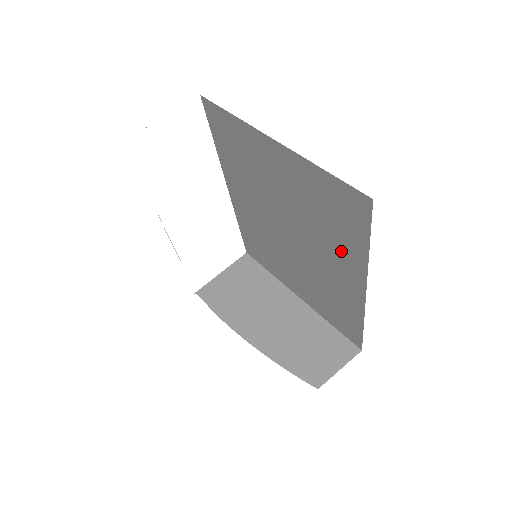
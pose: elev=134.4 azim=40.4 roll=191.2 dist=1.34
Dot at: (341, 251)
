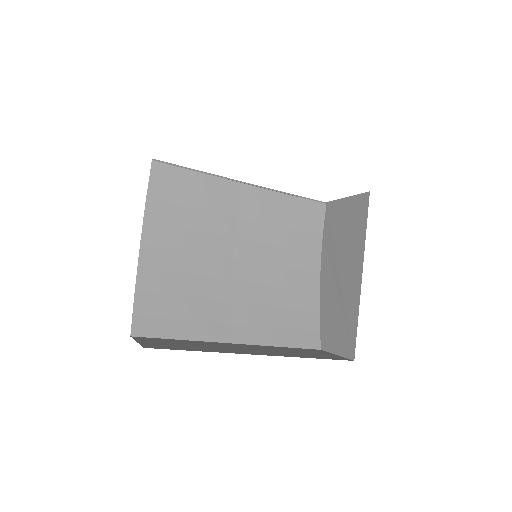
Dot at: occluded
